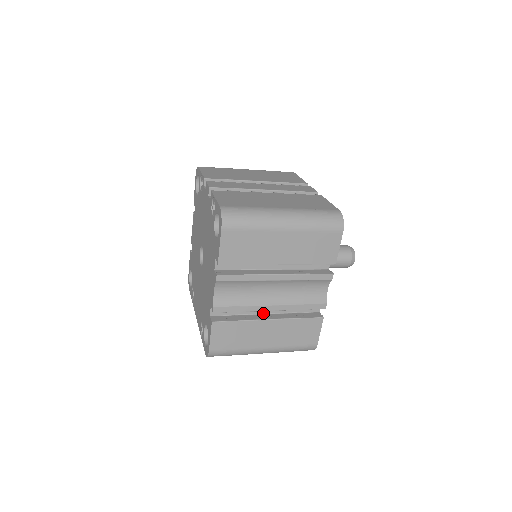
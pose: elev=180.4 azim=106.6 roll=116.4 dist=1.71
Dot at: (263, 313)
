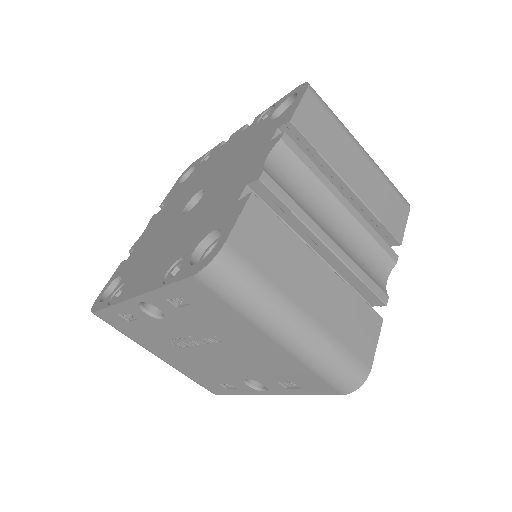
Dot at: occluded
